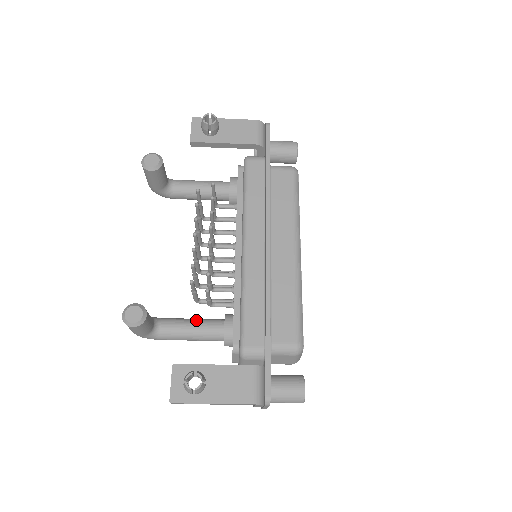
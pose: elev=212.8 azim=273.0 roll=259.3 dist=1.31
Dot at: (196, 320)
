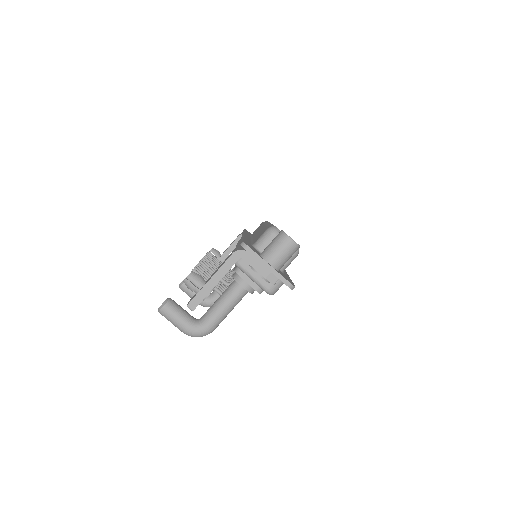
Dot at: occluded
